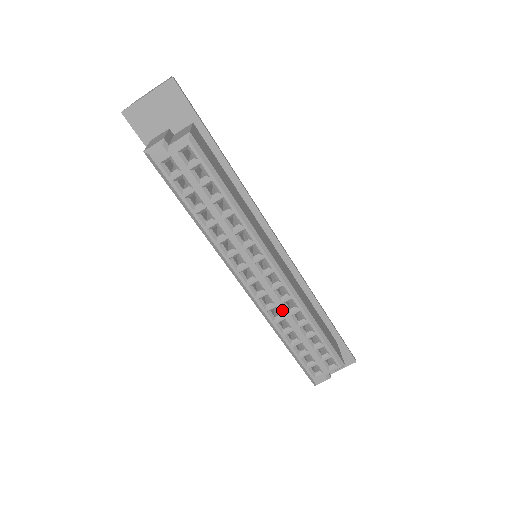
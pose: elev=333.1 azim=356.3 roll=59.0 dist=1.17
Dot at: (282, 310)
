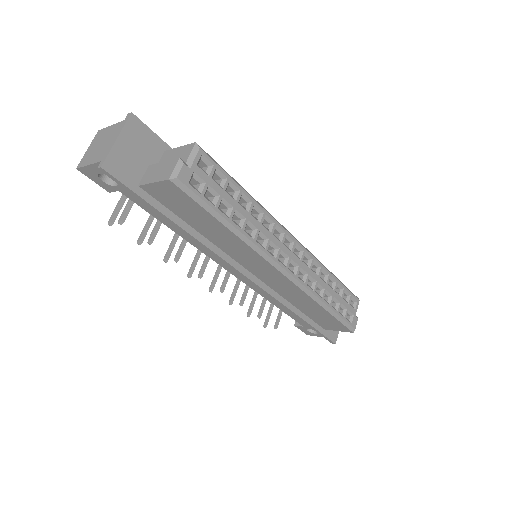
Dot at: (313, 276)
